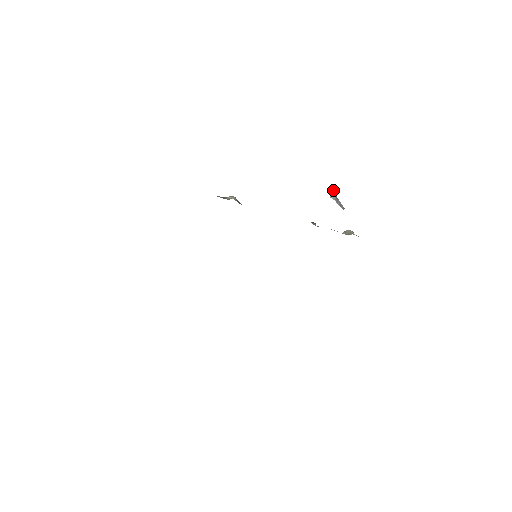
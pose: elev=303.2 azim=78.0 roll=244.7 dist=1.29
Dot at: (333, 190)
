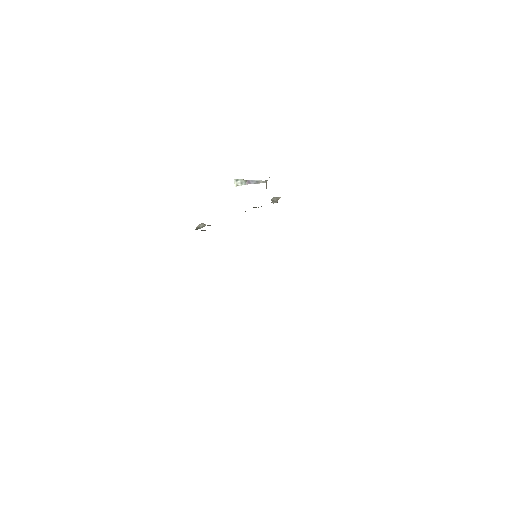
Dot at: (236, 179)
